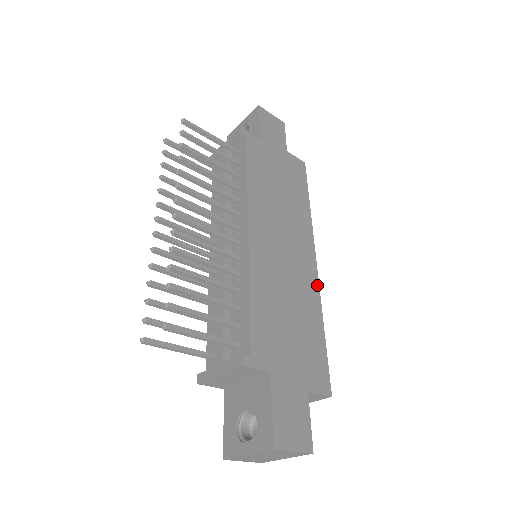
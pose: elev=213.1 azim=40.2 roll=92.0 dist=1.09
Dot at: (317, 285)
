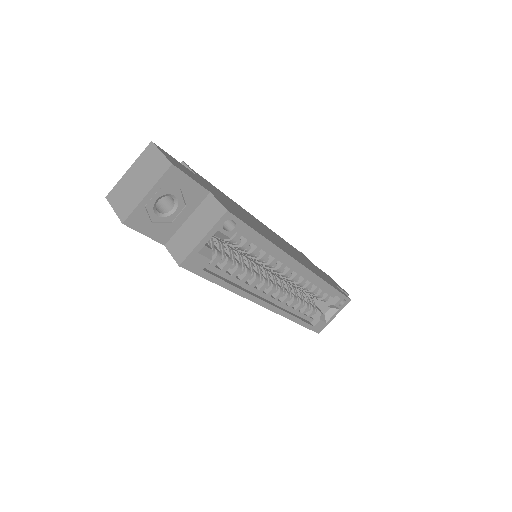
Dot at: (289, 254)
